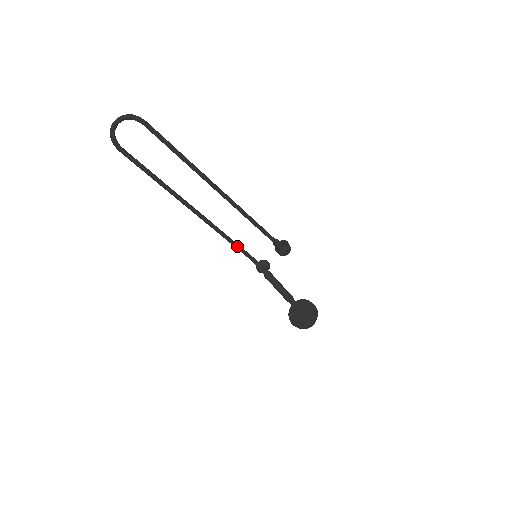
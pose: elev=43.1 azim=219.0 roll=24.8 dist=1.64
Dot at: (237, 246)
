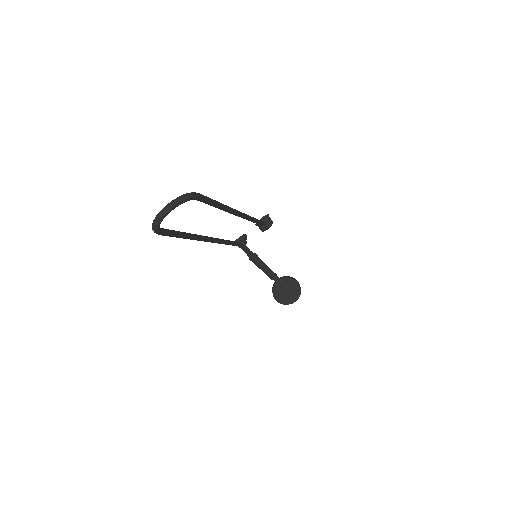
Dot at: (233, 244)
